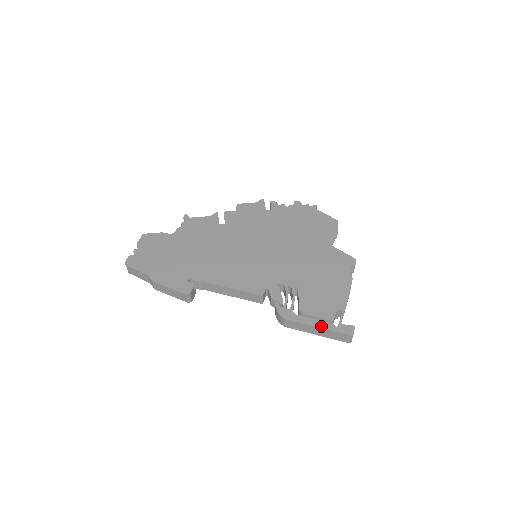
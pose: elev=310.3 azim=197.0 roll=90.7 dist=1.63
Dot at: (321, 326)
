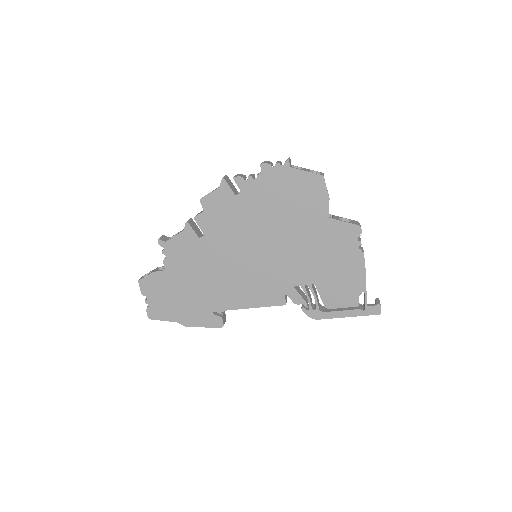
Dot at: (350, 315)
